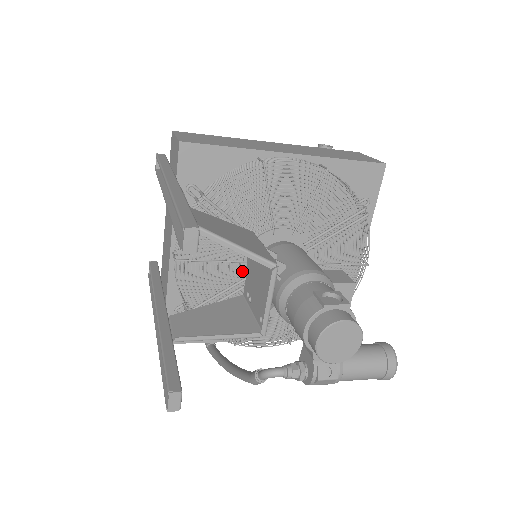
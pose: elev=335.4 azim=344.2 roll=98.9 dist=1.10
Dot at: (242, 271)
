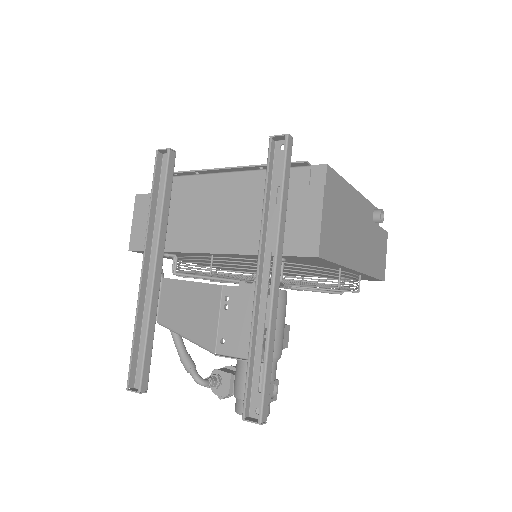
Dot at: (237, 263)
